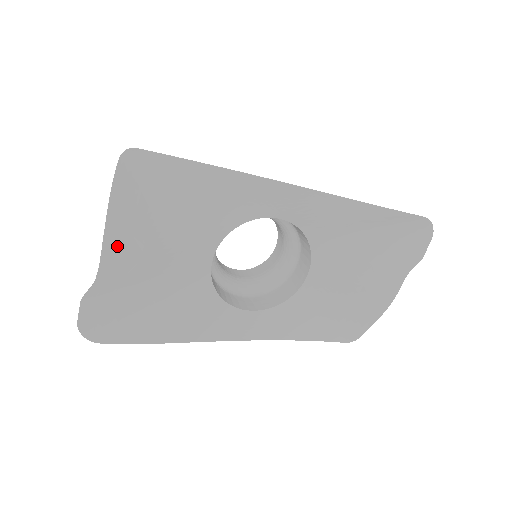
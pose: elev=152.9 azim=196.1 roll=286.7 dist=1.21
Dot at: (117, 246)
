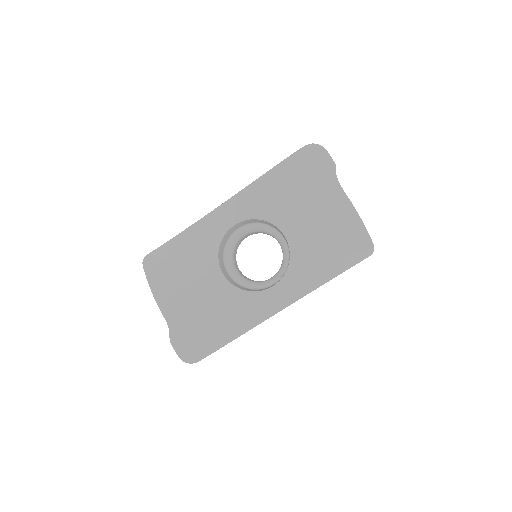
Dot at: (166, 302)
